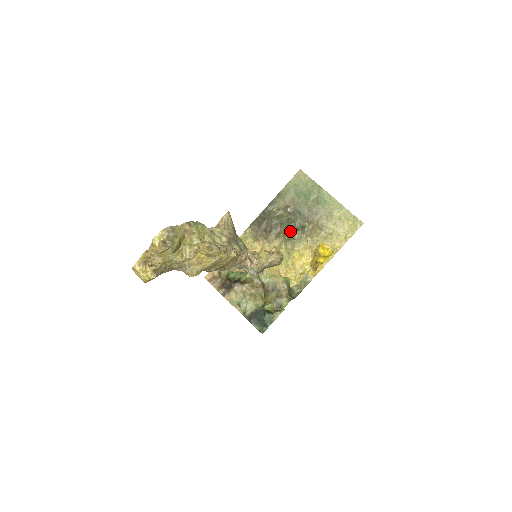
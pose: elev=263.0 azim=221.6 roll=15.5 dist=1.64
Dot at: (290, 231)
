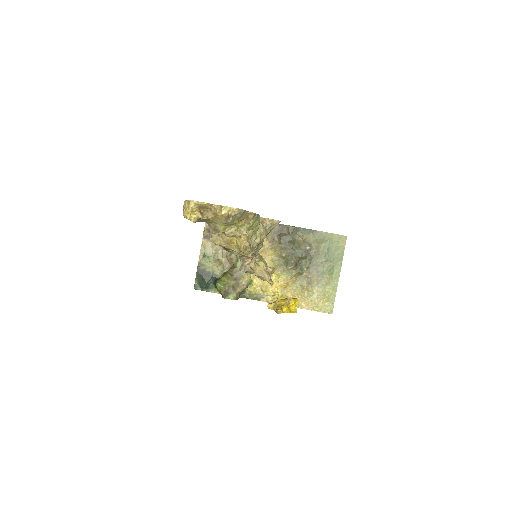
Dot at: (291, 260)
